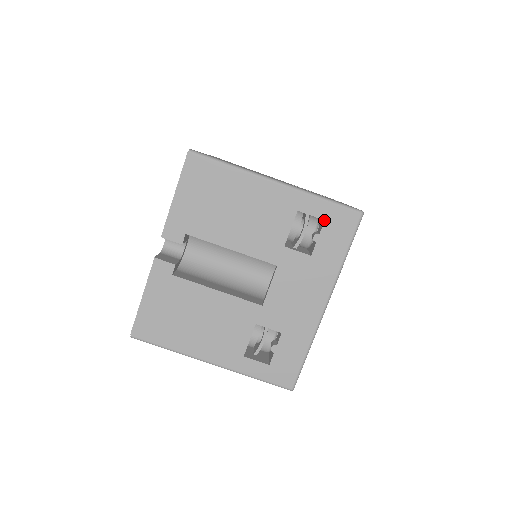
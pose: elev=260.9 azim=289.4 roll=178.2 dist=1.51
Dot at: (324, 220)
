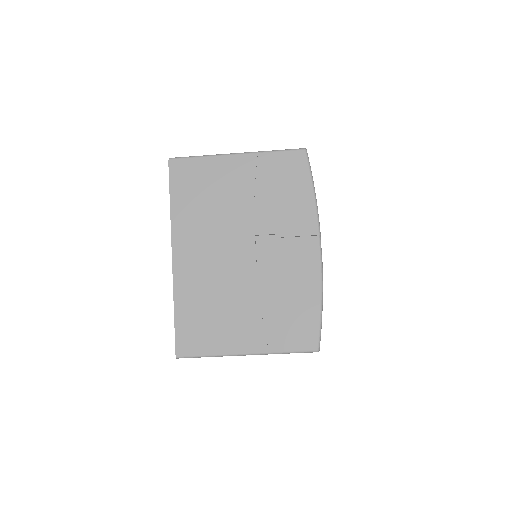
Dot at: occluded
